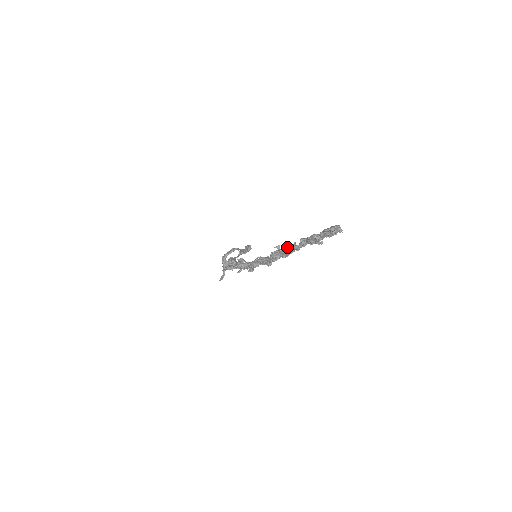
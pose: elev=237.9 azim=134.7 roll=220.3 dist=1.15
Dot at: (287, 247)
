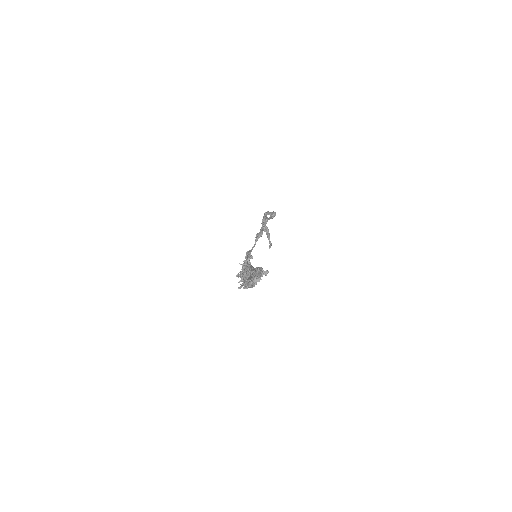
Dot at: occluded
